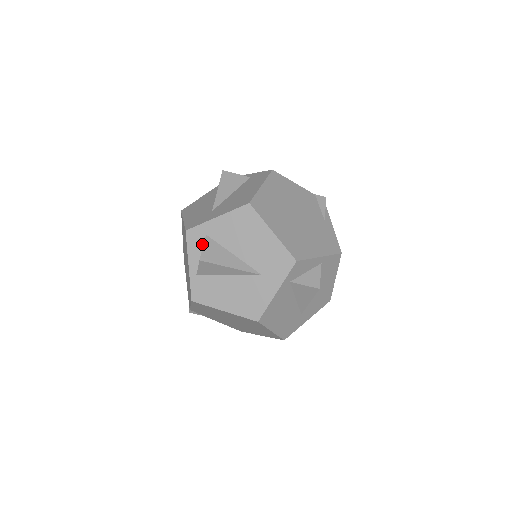
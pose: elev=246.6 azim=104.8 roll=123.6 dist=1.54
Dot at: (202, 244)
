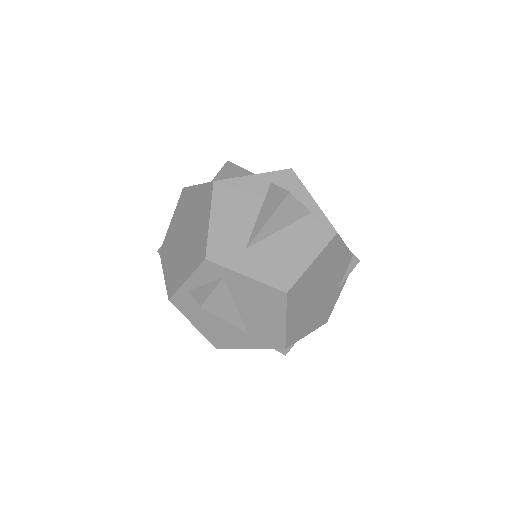
Dot at: (213, 279)
